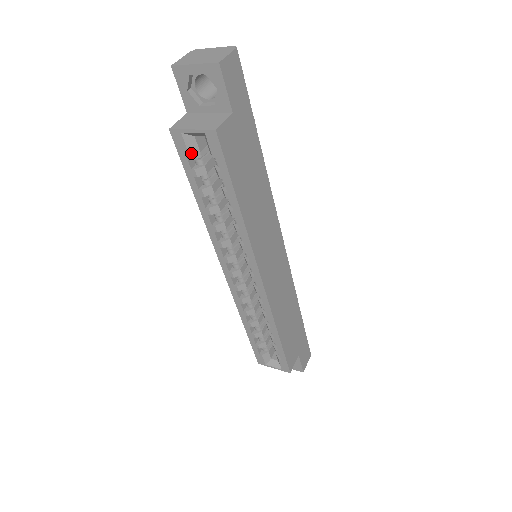
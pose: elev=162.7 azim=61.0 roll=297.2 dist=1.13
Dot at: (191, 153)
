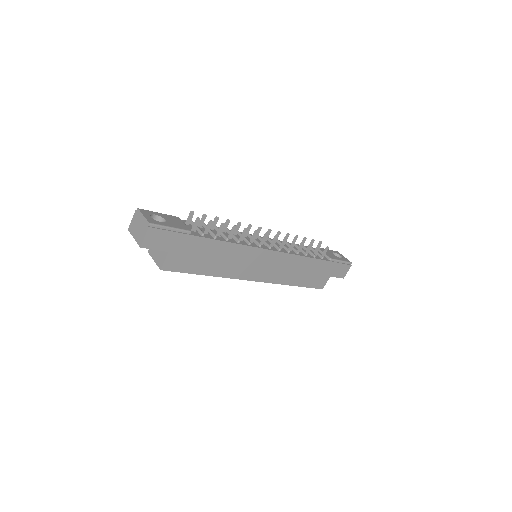
Dot at: occluded
